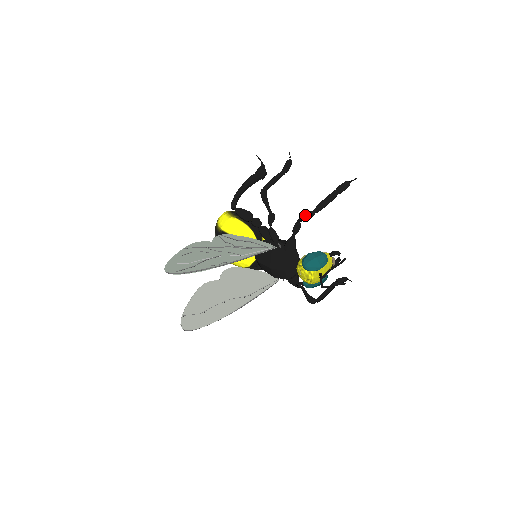
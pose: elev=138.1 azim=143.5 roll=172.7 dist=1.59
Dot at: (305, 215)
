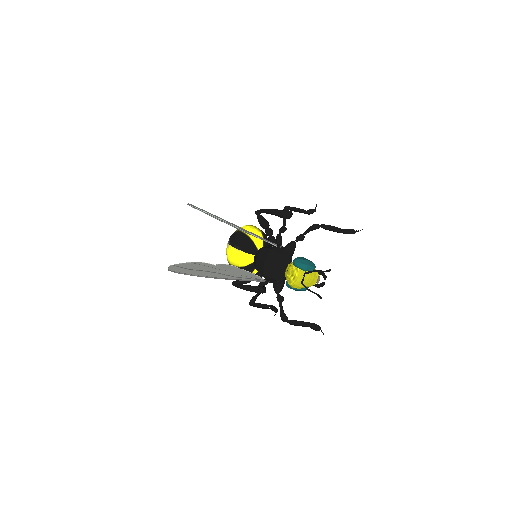
Dot at: (312, 225)
